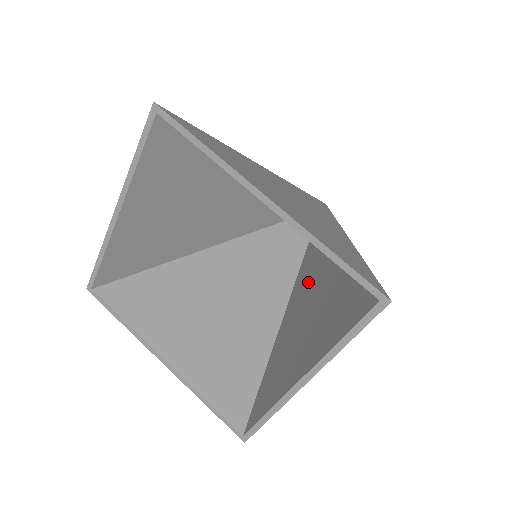
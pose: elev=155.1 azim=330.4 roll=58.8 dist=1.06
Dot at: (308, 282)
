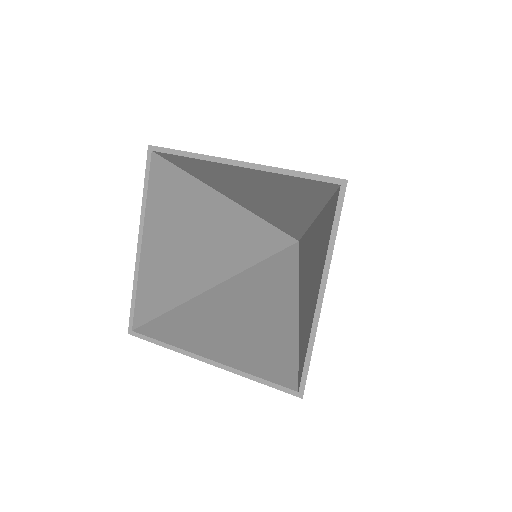
Dot at: (305, 267)
